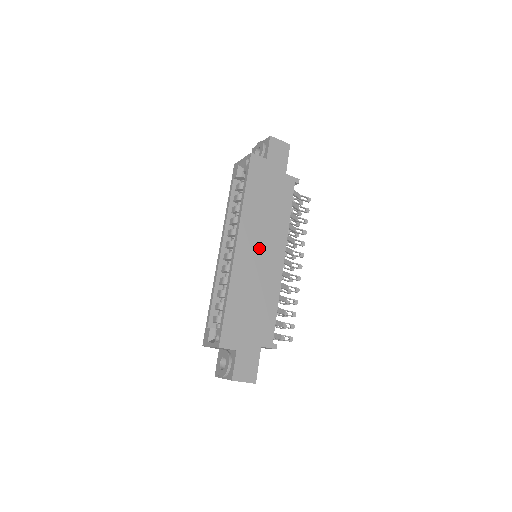
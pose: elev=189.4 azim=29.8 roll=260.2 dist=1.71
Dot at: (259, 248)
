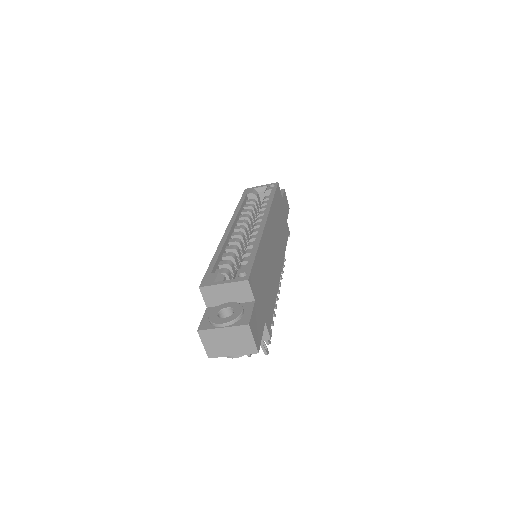
Dot at: (274, 244)
